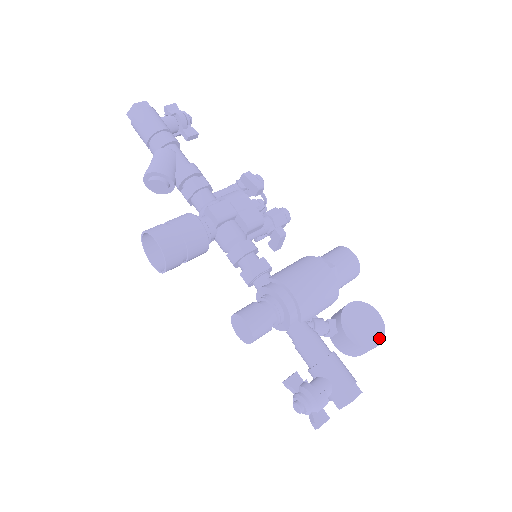
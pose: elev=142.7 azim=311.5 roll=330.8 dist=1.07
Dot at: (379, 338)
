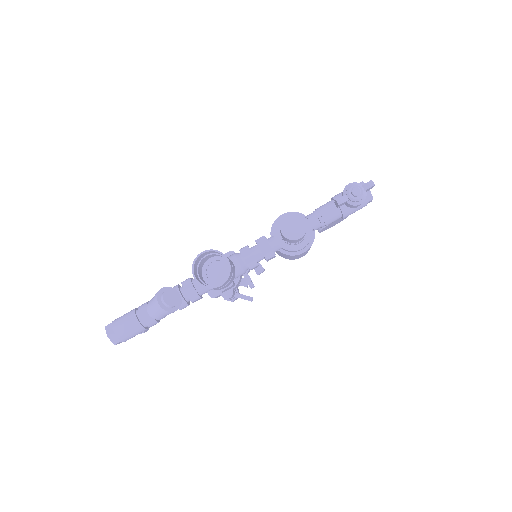
Dot at: occluded
